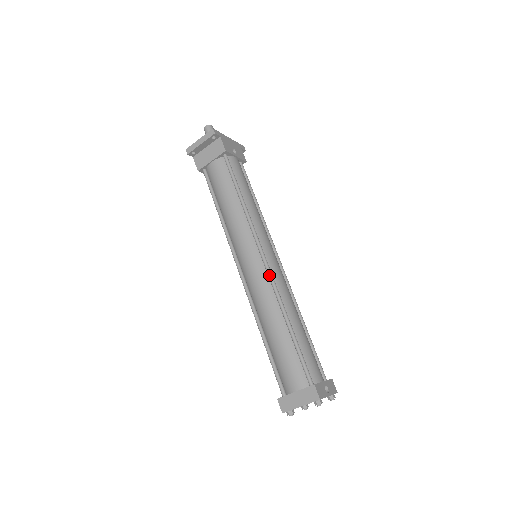
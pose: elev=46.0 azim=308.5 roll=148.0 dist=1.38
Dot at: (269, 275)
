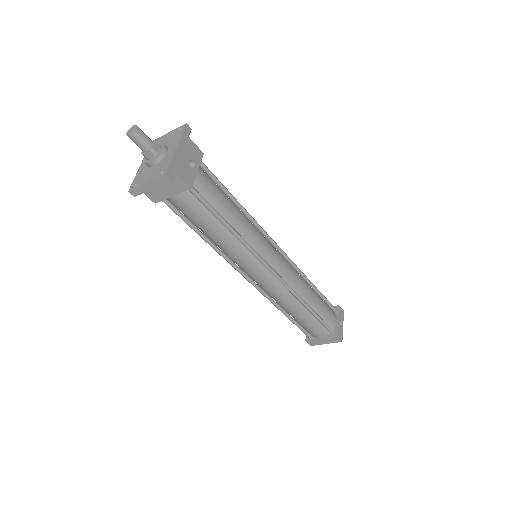
Dot at: (283, 284)
